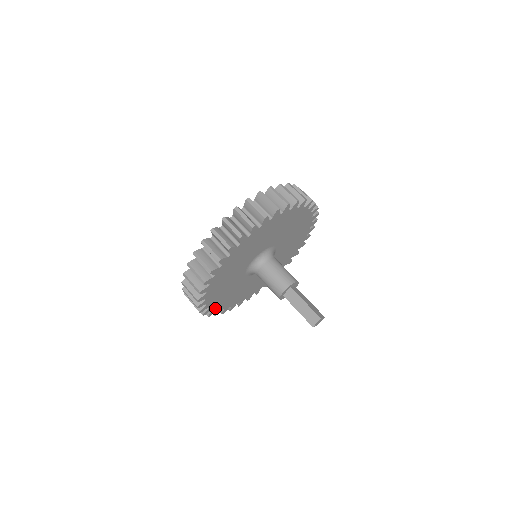
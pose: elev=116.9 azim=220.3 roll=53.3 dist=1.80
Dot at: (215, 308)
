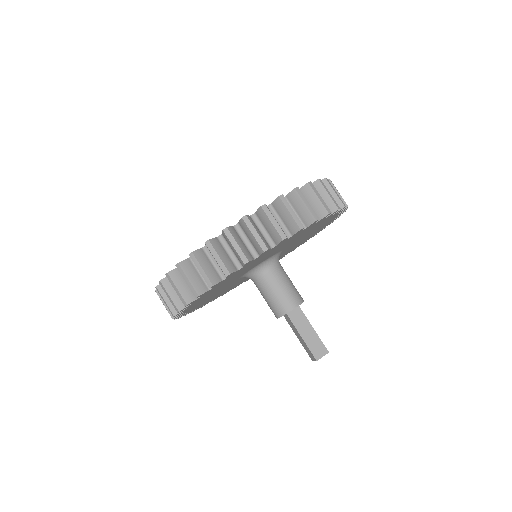
Dot at: (188, 307)
